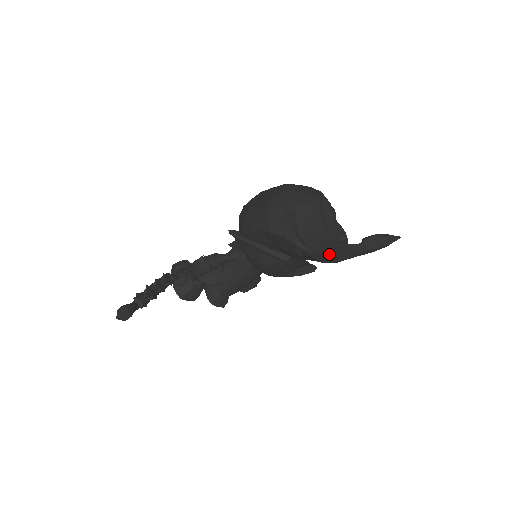
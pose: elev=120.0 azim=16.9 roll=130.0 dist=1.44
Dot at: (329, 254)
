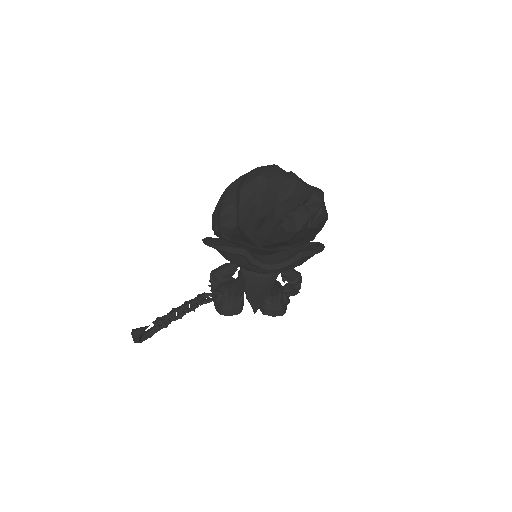
Dot at: (244, 236)
